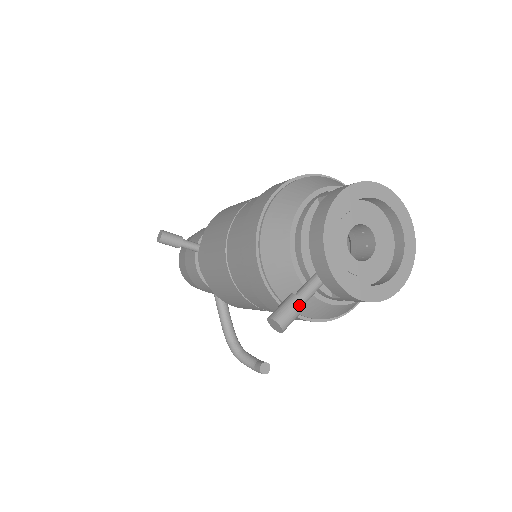
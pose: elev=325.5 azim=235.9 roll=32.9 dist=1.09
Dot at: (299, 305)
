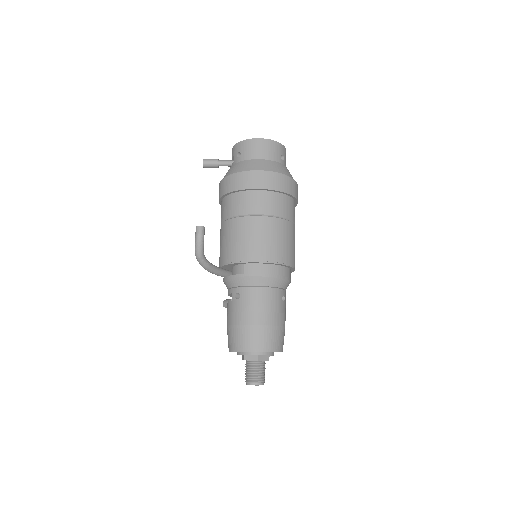
Dot at: (216, 159)
